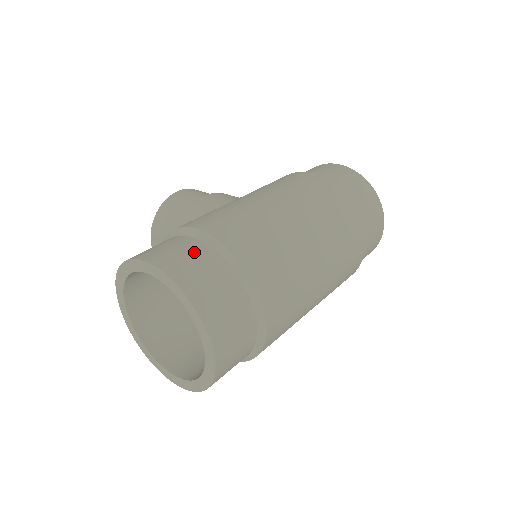
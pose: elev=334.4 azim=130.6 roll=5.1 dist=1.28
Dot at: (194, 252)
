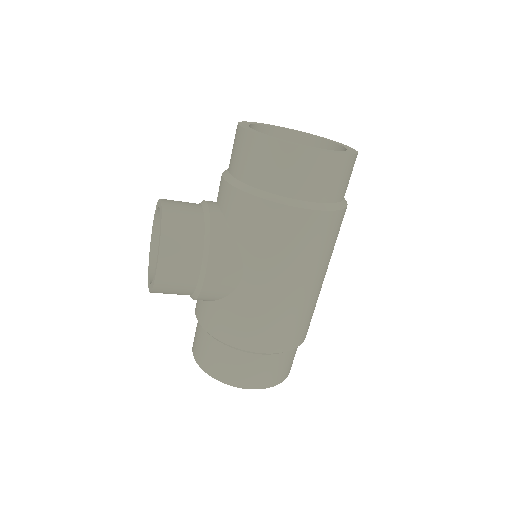
Dot at: occluded
